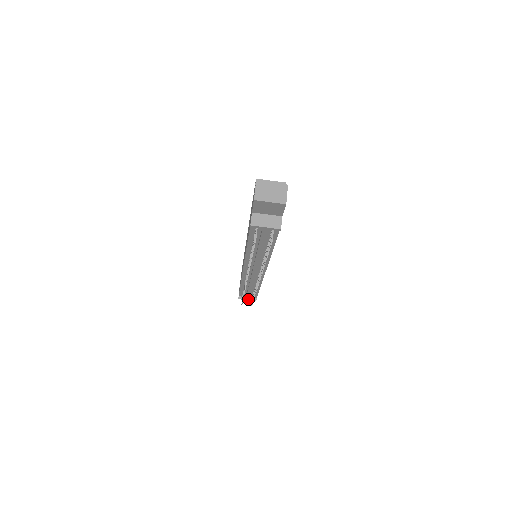
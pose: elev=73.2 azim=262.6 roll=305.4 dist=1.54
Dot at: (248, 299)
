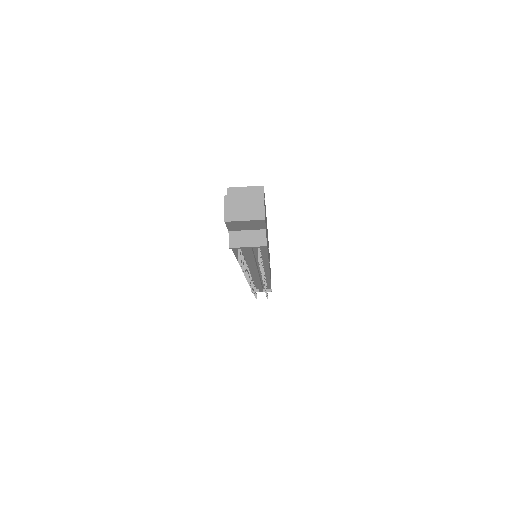
Dot at: (262, 291)
